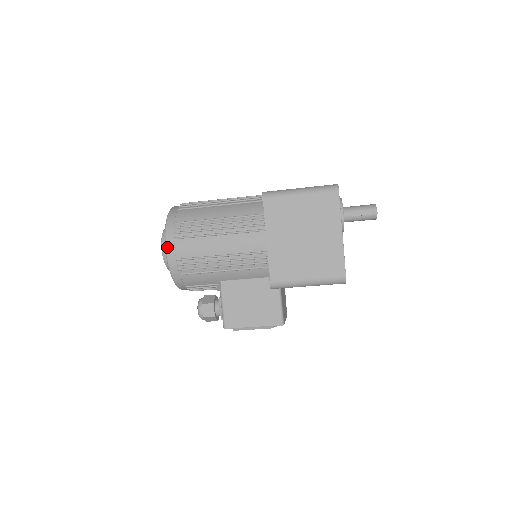
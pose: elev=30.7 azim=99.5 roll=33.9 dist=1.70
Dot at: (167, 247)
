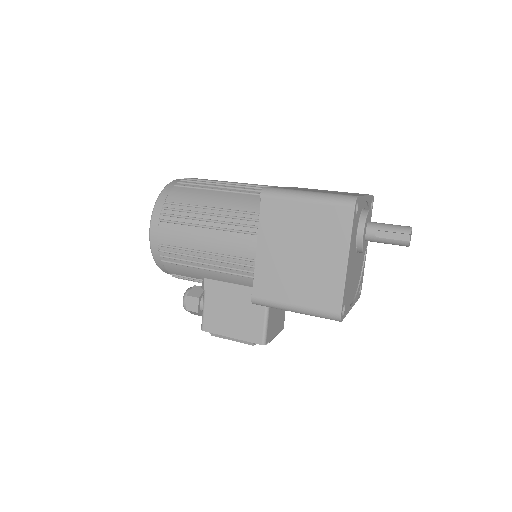
Dot at: (151, 228)
